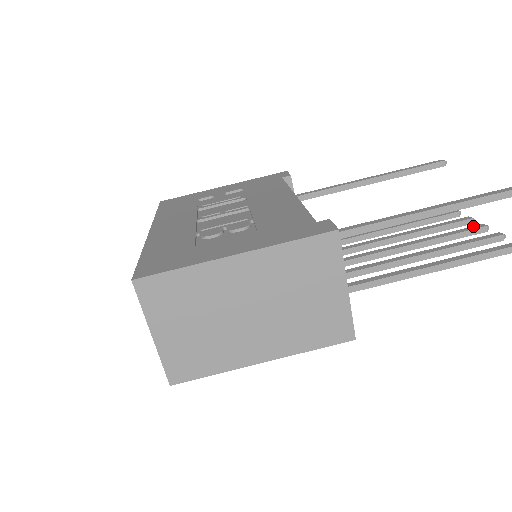
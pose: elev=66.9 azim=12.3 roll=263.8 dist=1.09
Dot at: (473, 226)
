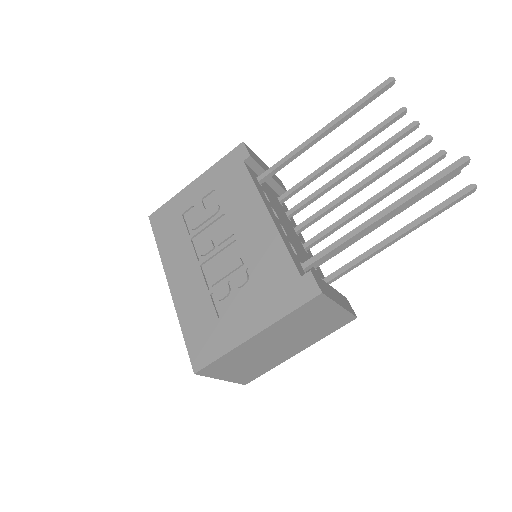
Dot at: (431, 157)
